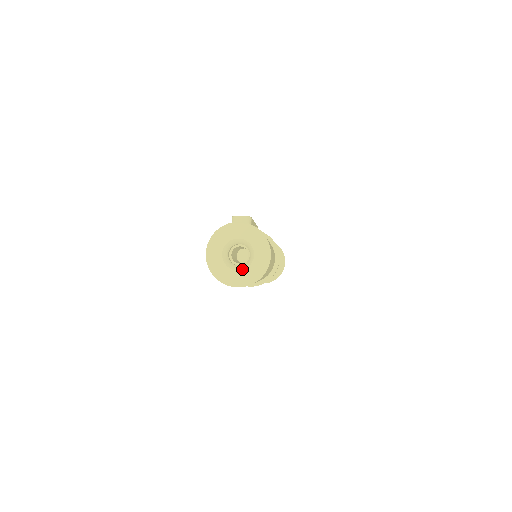
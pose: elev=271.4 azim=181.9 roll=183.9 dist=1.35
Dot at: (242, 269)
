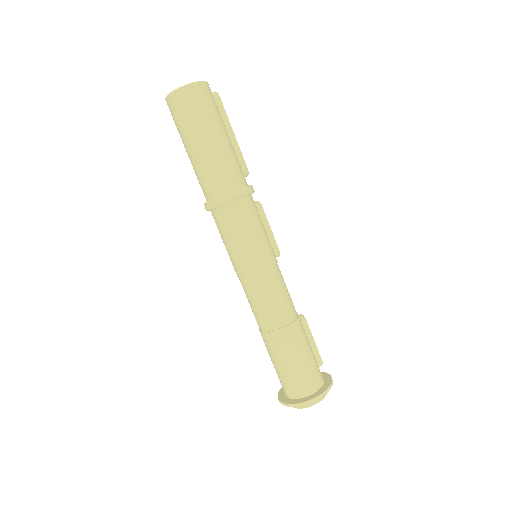
Dot at: occluded
